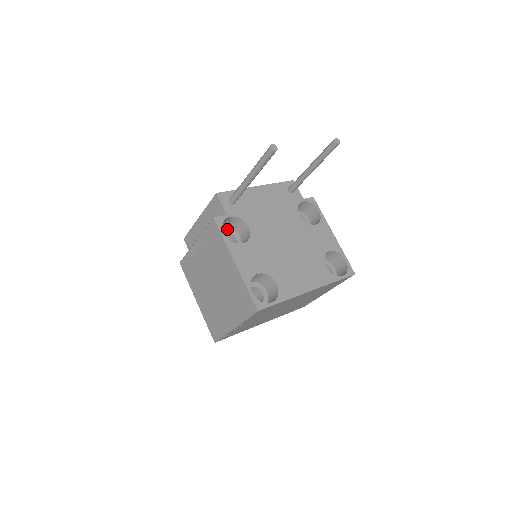
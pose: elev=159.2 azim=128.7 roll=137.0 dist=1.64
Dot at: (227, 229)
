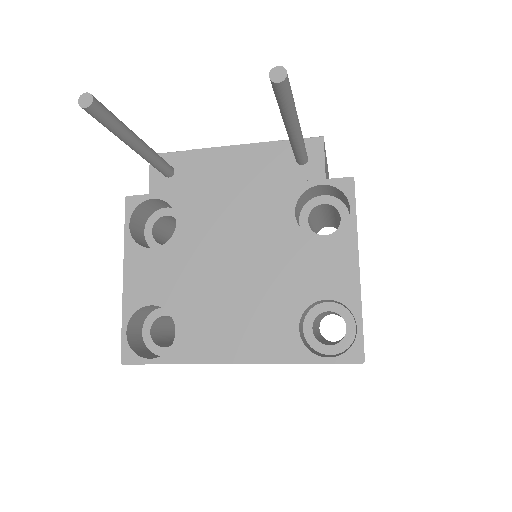
Dot at: (173, 213)
